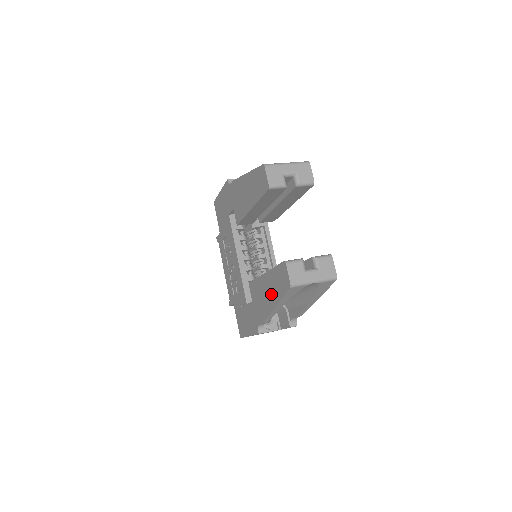
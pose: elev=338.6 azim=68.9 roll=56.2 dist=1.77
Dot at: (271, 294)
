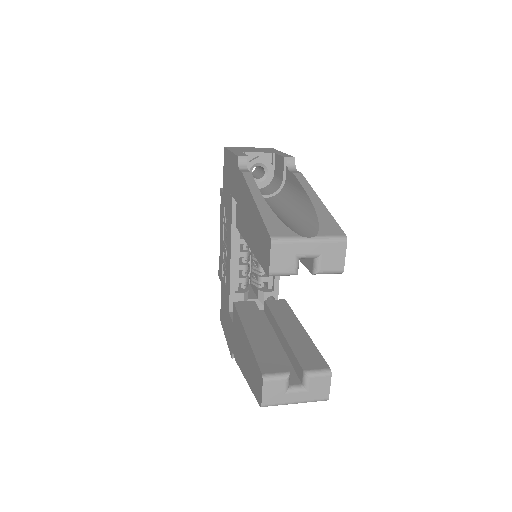
Dot at: (246, 364)
